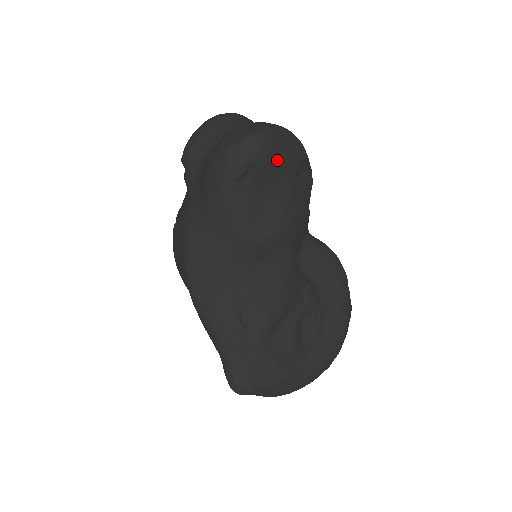
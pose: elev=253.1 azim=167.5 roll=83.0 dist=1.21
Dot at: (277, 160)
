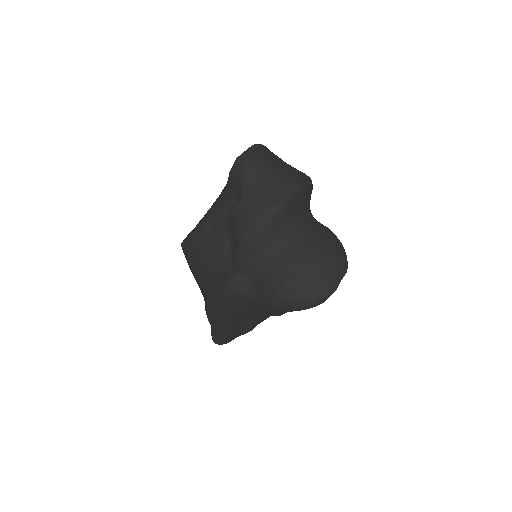
Dot at: occluded
